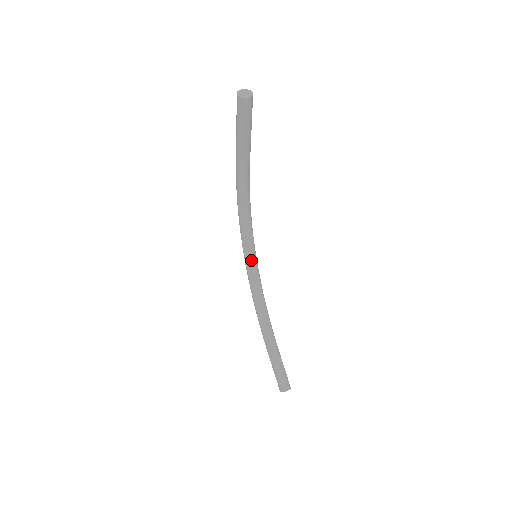
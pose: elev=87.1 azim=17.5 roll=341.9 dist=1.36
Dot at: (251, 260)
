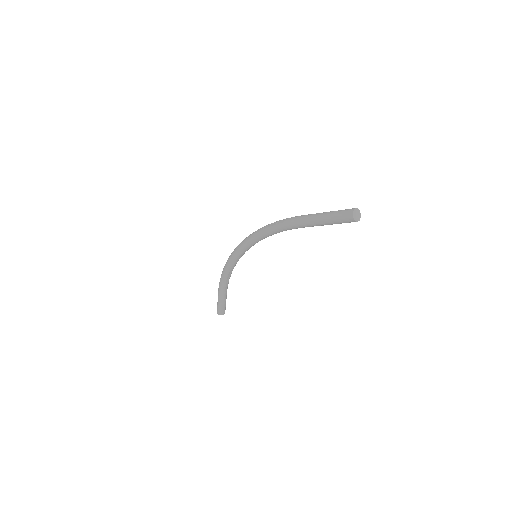
Dot at: occluded
